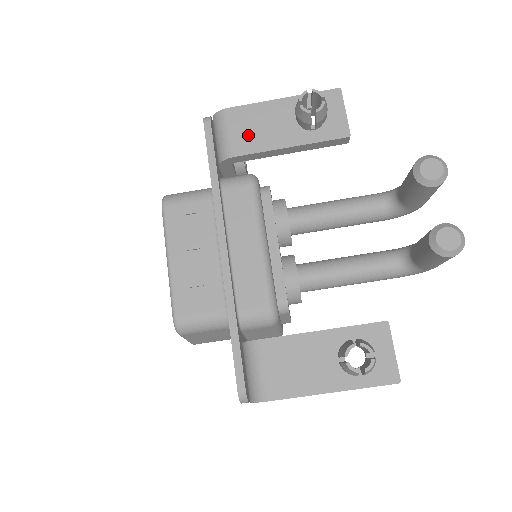
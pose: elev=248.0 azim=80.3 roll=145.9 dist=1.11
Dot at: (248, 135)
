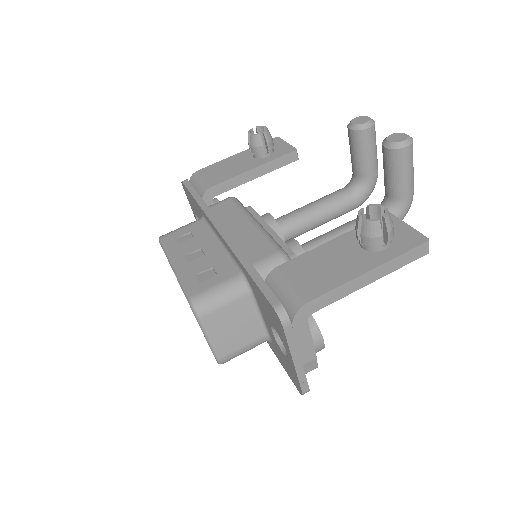
Dot at: (219, 175)
